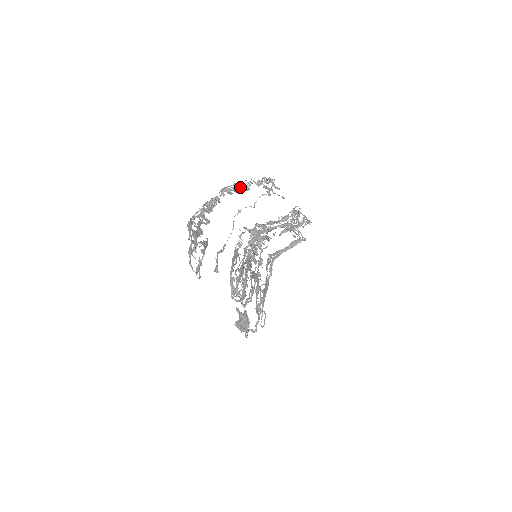
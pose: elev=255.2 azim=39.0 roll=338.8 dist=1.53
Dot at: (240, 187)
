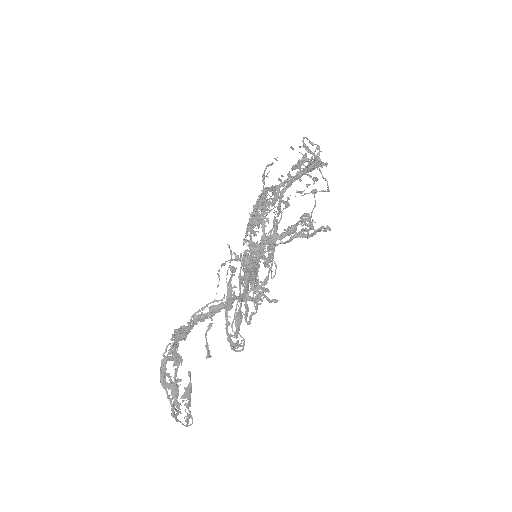
Dot at: (217, 310)
